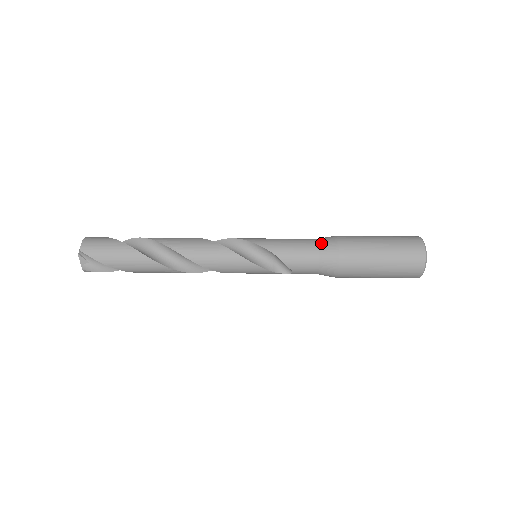
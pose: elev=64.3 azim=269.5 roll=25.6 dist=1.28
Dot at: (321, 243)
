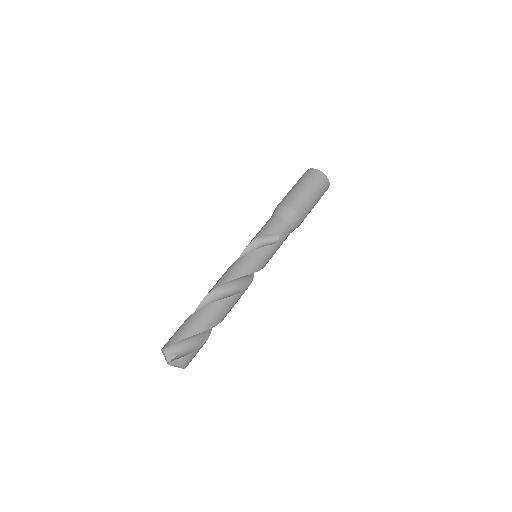
Dot at: (271, 216)
